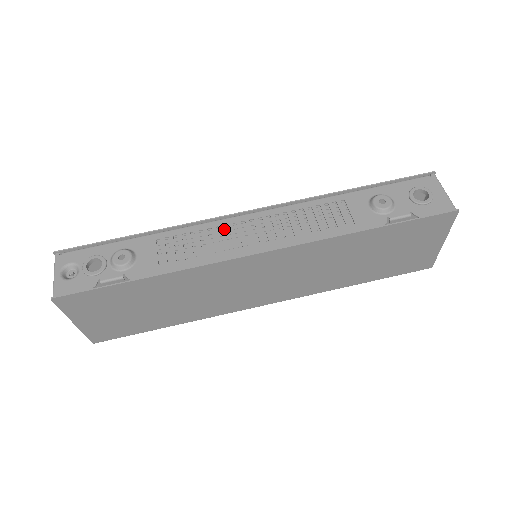
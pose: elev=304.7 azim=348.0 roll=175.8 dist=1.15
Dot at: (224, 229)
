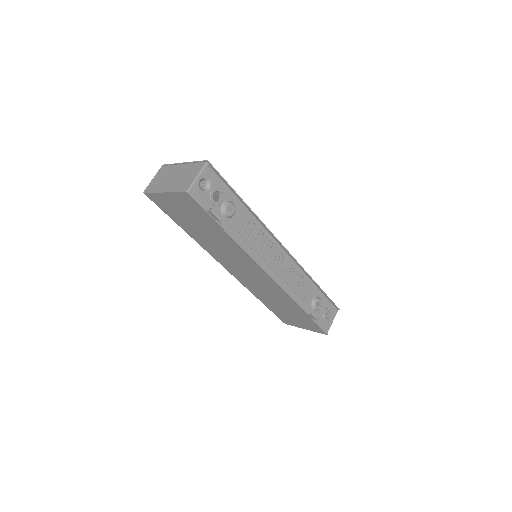
Dot at: occluded
